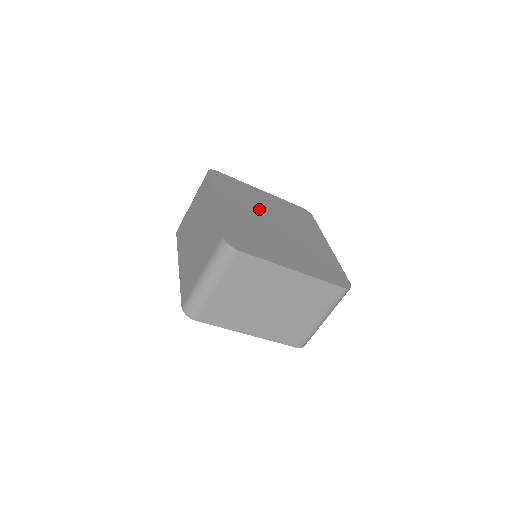
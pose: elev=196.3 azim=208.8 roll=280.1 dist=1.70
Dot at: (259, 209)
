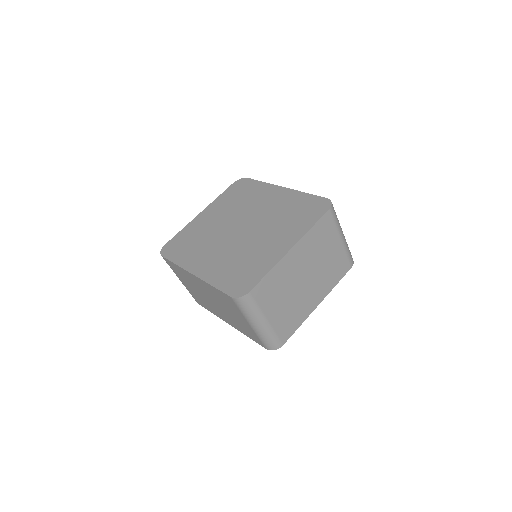
Dot at: (218, 233)
